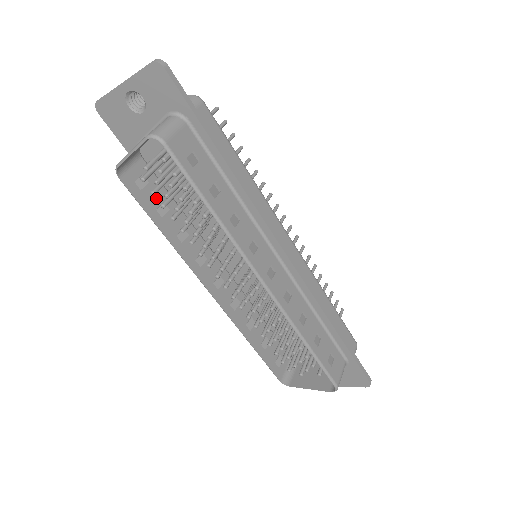
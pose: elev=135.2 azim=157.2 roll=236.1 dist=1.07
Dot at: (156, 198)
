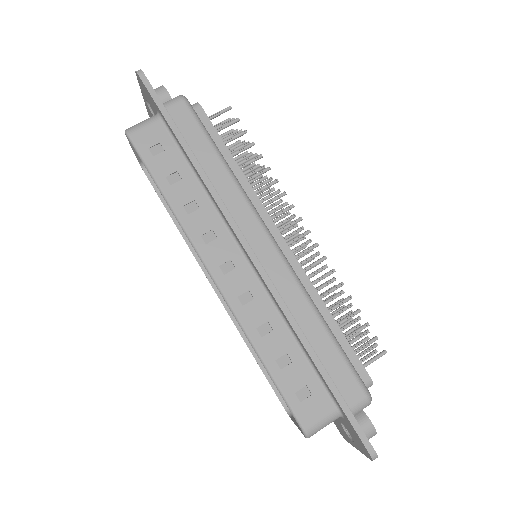
Dot at: occluded
